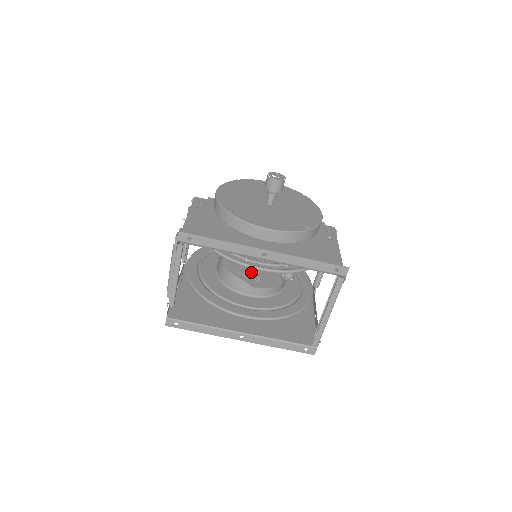
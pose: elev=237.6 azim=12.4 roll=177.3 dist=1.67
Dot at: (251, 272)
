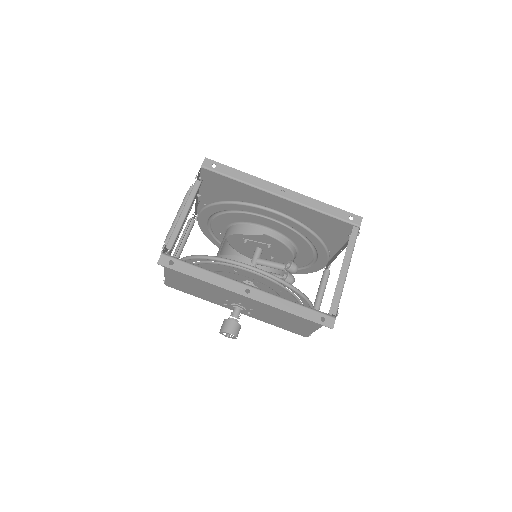
Dot at: occluded
